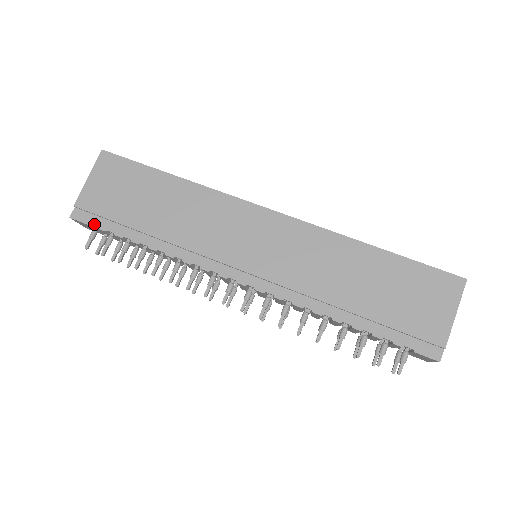
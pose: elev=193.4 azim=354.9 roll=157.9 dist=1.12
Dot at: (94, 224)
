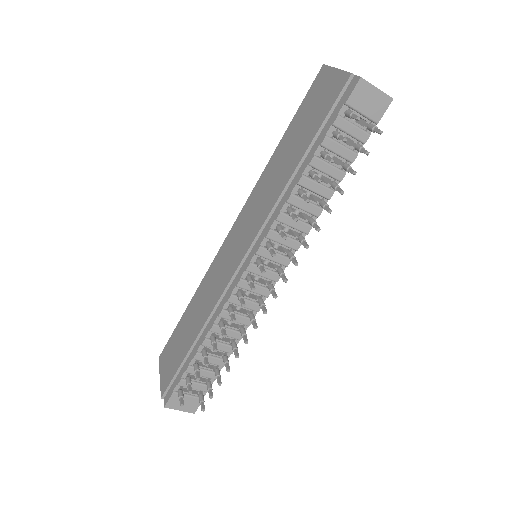
Dot at: (174, 387)
